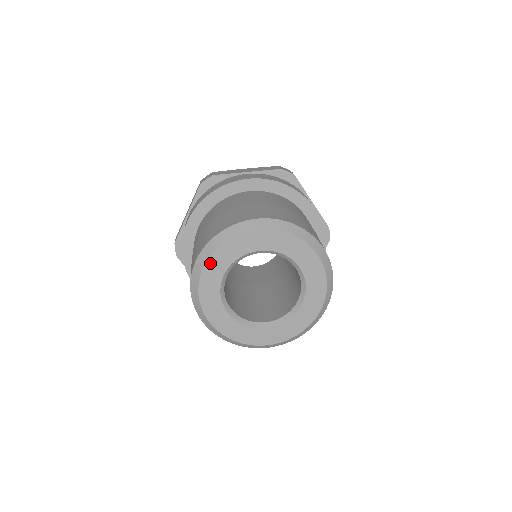
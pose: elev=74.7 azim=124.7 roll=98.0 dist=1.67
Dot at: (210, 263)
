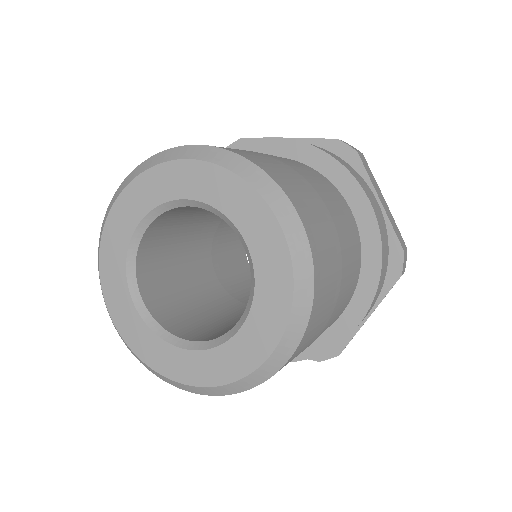
Dot at: (110, 303)
